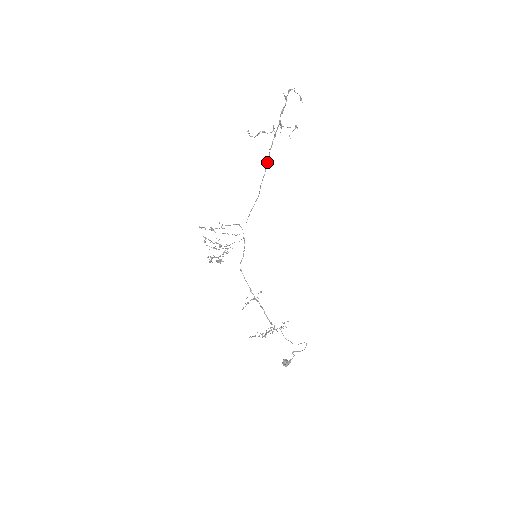
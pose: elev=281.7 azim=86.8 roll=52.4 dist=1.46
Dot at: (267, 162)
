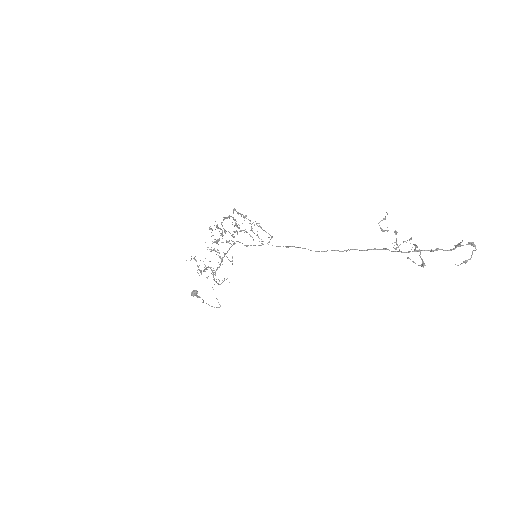
Dot at: occluded
